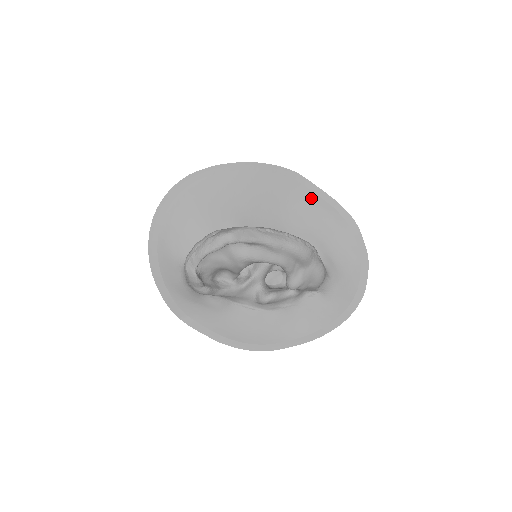
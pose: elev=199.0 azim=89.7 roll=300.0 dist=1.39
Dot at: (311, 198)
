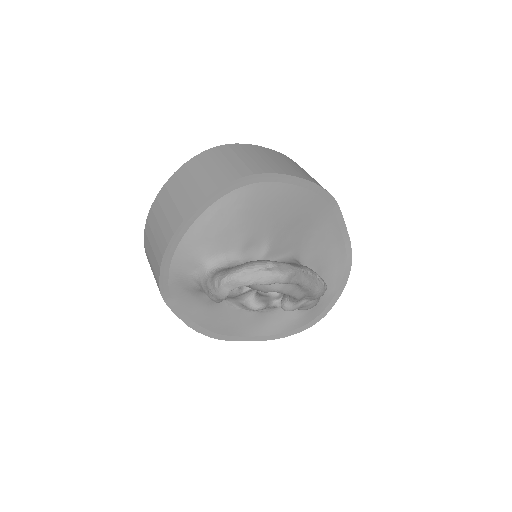
Dot at: (334, 229)
